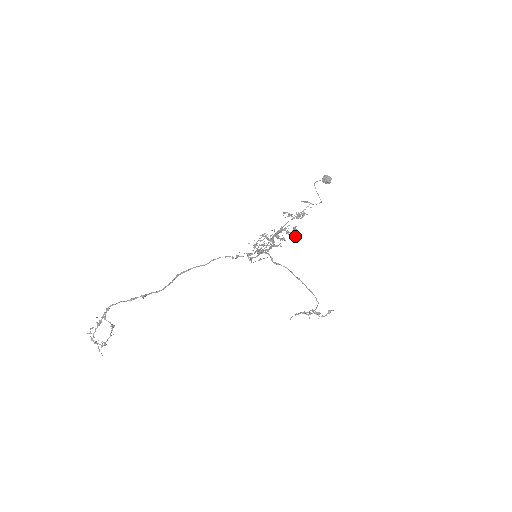
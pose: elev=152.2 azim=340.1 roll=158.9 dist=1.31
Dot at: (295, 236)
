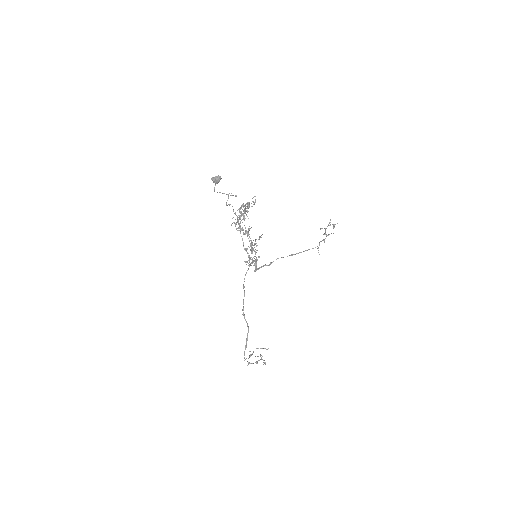
Dot at: occluded
